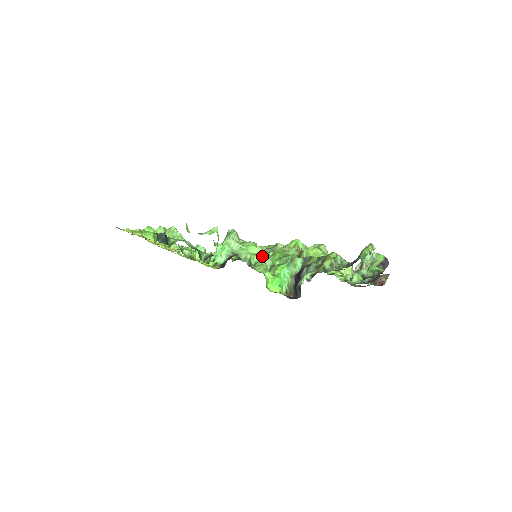
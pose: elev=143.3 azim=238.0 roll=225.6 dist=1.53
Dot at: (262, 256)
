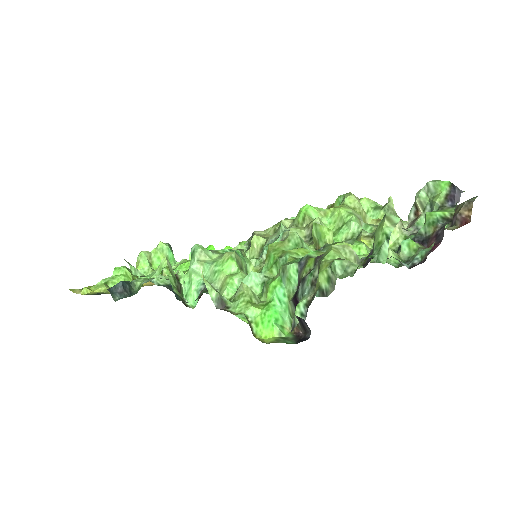
Dot at: (261, 256)
